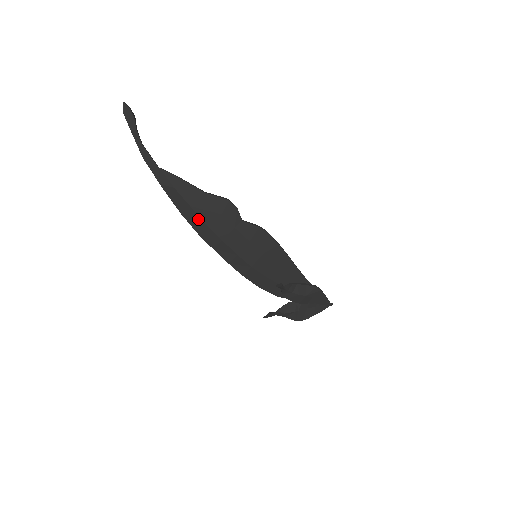
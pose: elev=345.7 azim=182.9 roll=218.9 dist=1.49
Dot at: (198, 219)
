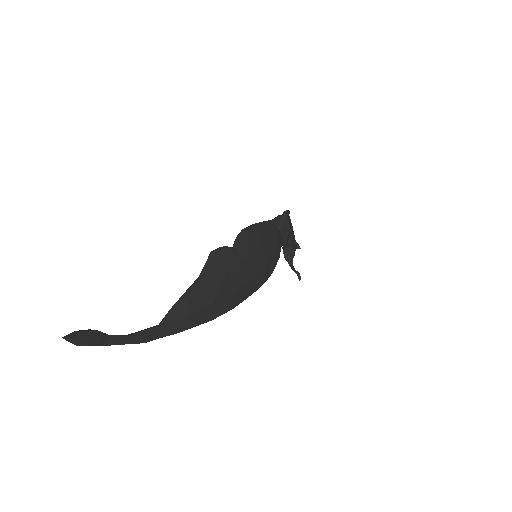
Dot at: (224, 301)
